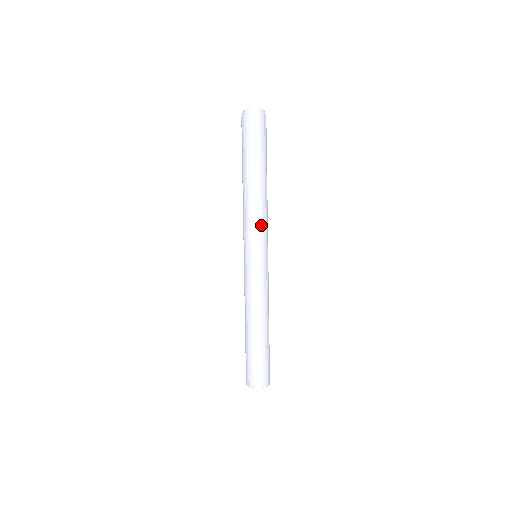
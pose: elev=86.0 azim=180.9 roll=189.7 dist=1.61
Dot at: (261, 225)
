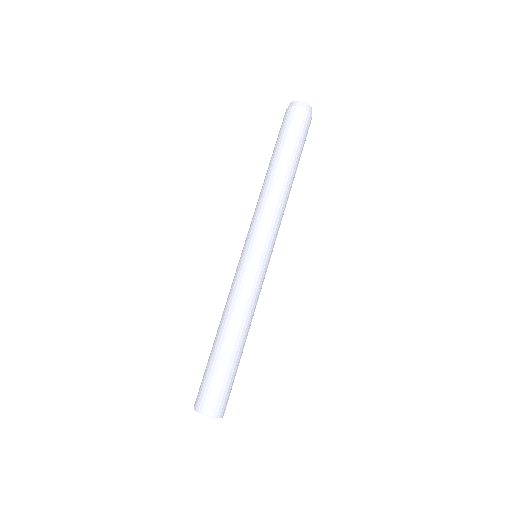
Dot at: occluded
